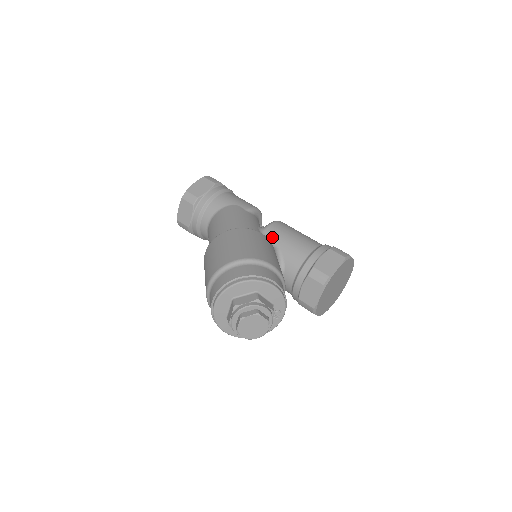
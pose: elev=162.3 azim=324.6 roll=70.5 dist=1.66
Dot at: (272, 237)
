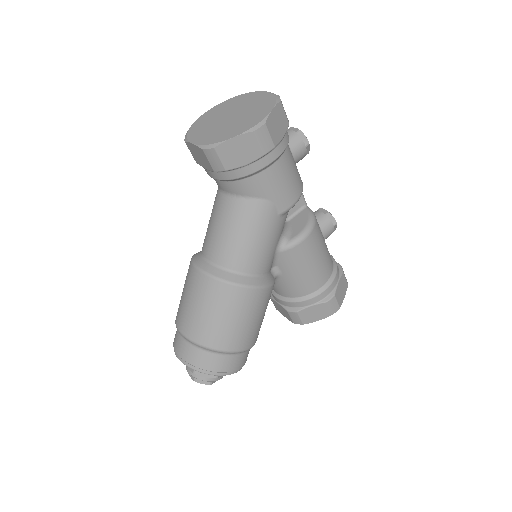
Dot at: (283, 263)
